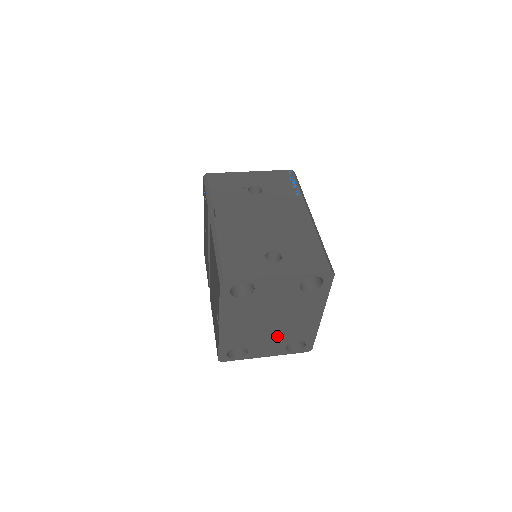
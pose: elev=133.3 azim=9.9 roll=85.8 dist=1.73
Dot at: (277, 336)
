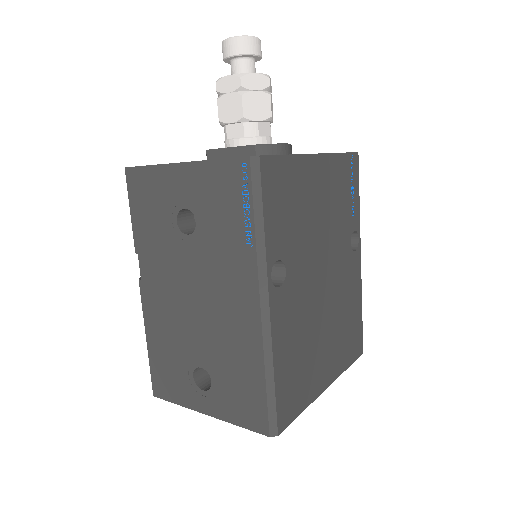
Dot at: occluded
